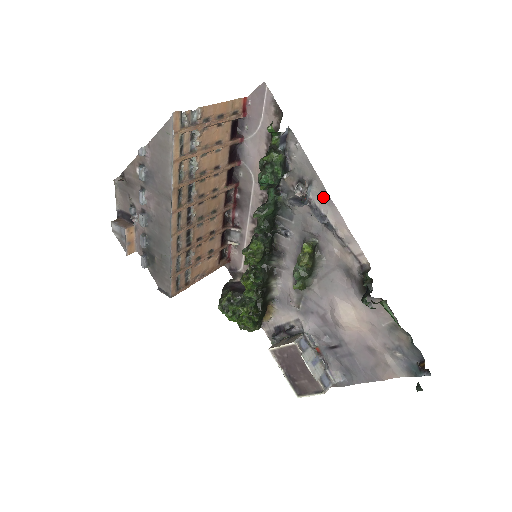
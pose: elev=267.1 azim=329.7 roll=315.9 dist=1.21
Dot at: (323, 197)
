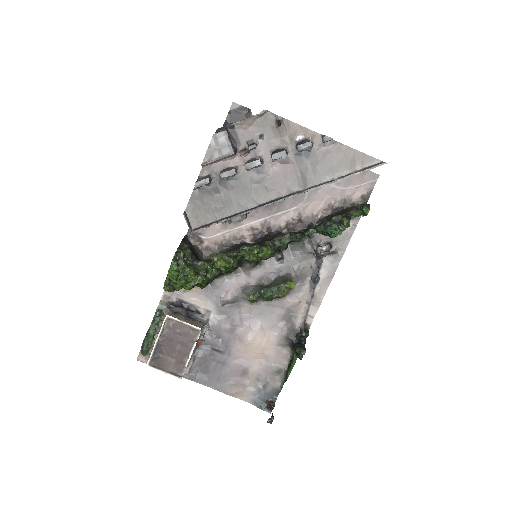
Dot at: (331, 267)
